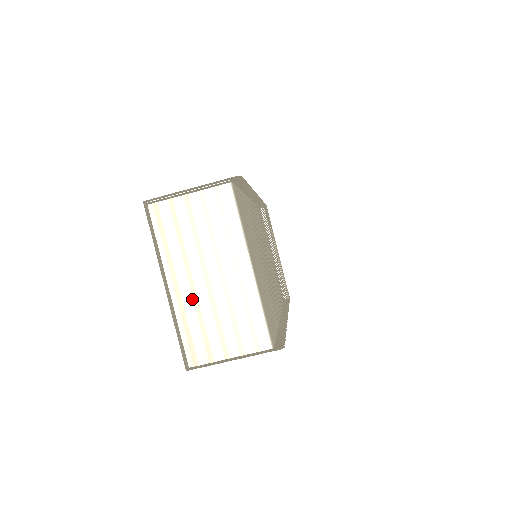
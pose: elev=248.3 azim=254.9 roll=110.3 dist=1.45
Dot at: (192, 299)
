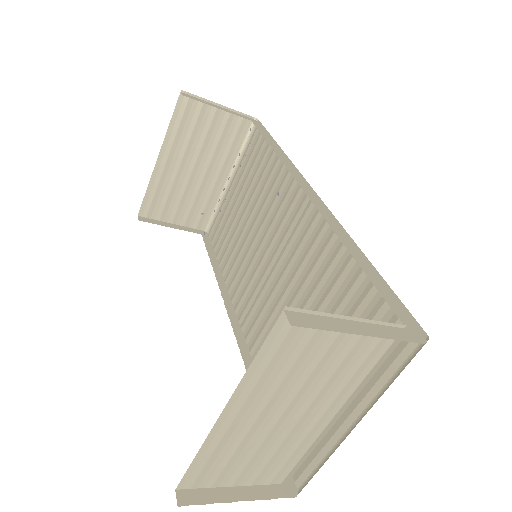
Dot at: (240, 431)
